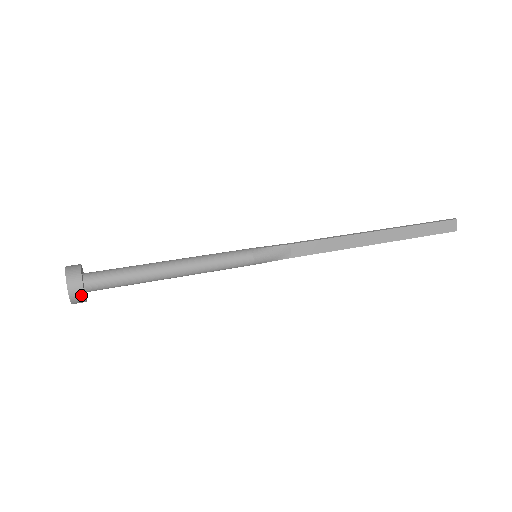
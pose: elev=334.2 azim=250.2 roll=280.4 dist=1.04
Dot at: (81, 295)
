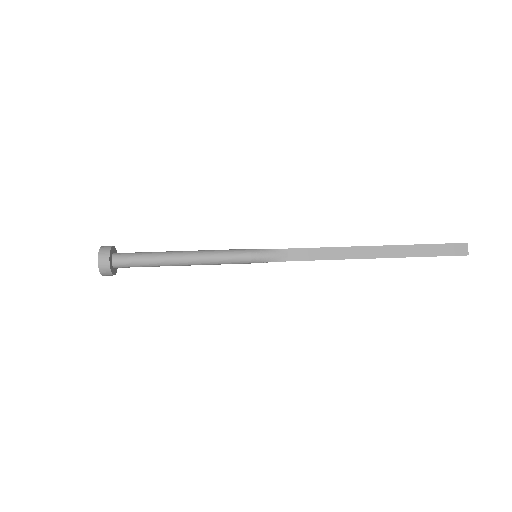
Dot at: (107, 266)
